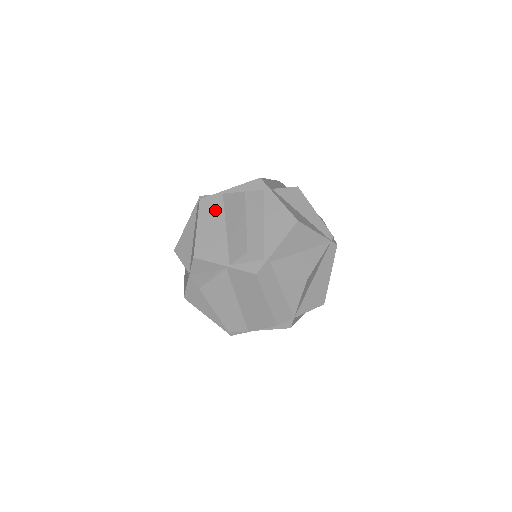
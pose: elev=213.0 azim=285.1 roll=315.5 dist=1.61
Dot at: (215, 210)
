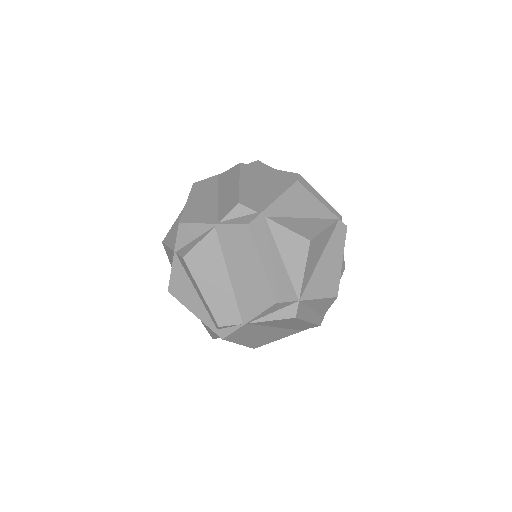
Dot at: (208, 187)
